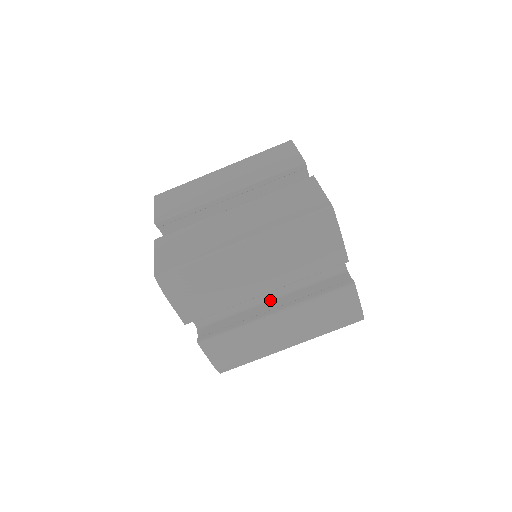
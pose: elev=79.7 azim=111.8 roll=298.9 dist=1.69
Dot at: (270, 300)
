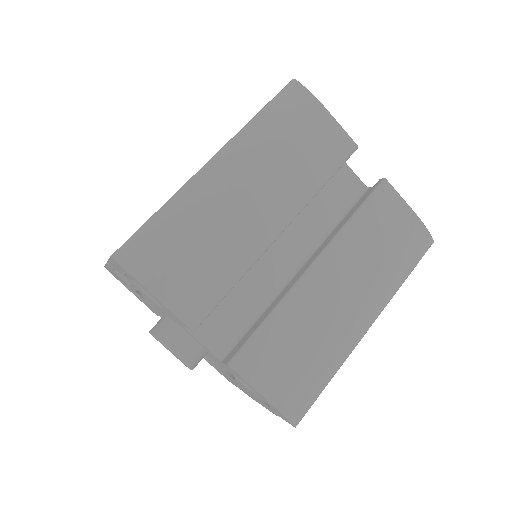
Dot at: (299, 269)
